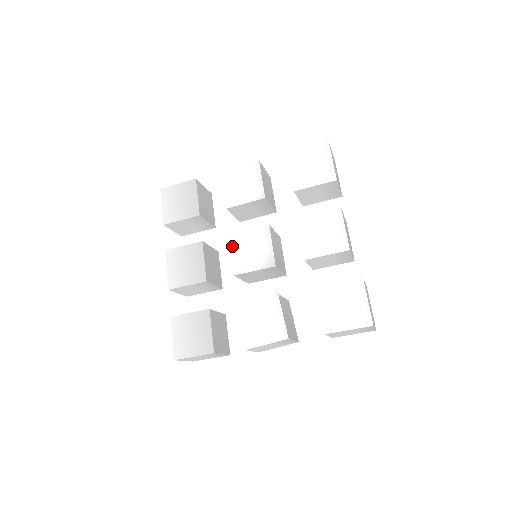
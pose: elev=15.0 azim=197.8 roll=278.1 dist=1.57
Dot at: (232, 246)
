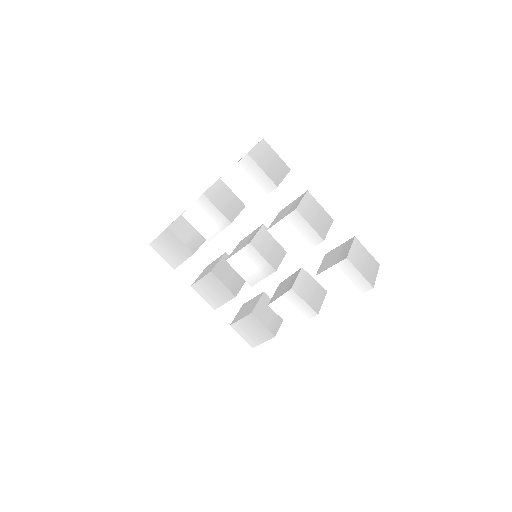
Dot at: (234, 268)
